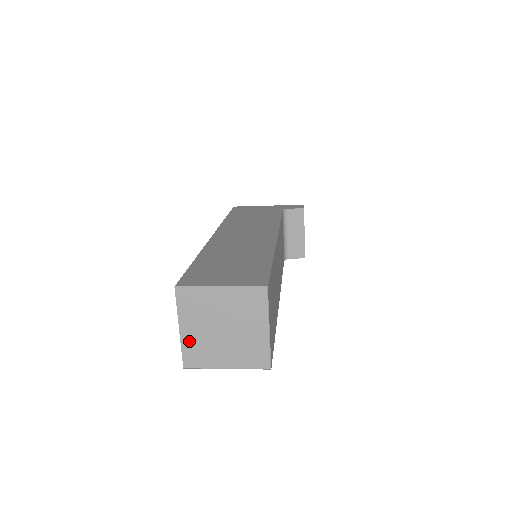
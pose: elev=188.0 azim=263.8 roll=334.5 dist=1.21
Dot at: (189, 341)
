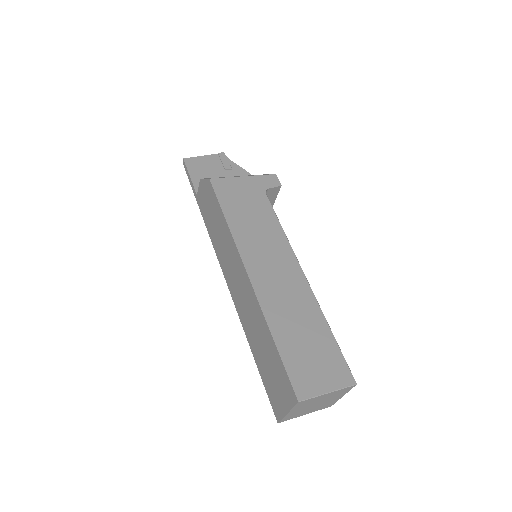
Dot at: (290, 415)
